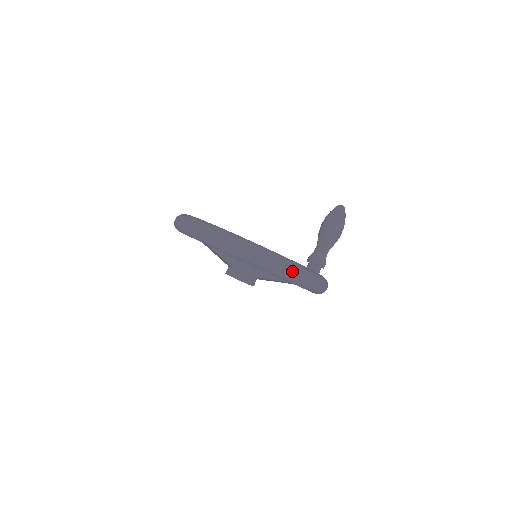
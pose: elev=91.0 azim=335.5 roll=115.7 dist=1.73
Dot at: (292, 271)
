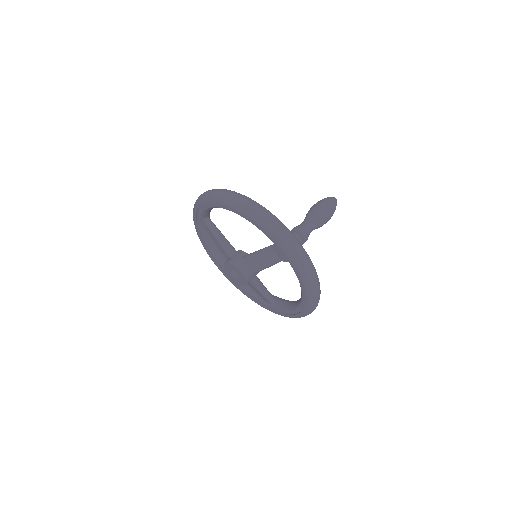
Dot at: (254, 205)
